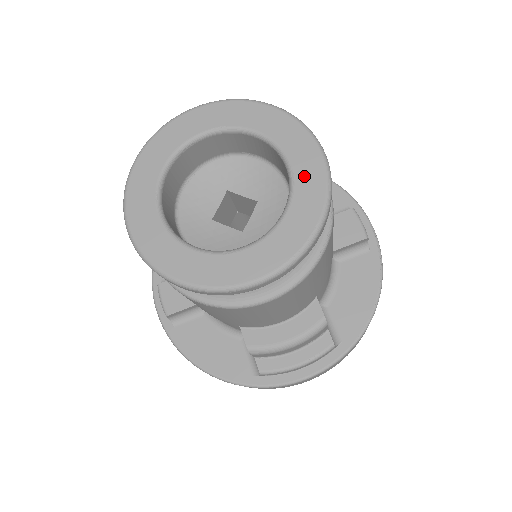
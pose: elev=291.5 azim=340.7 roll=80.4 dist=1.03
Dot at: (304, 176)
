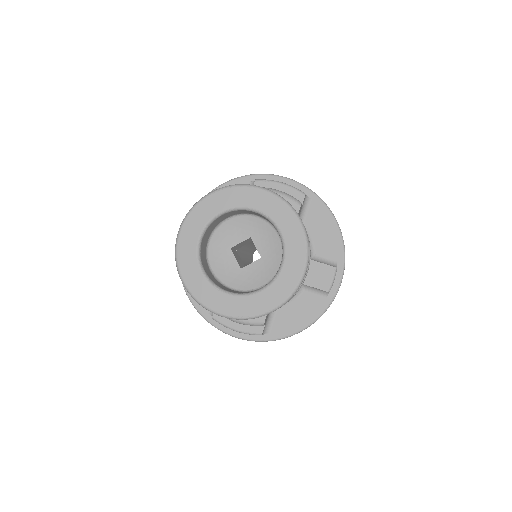
Dot at: (284, 280)
